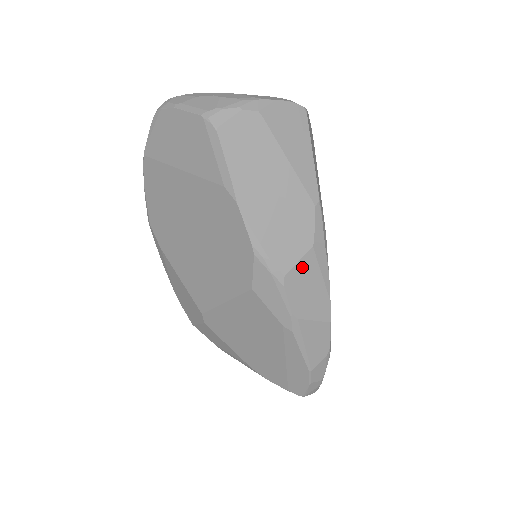
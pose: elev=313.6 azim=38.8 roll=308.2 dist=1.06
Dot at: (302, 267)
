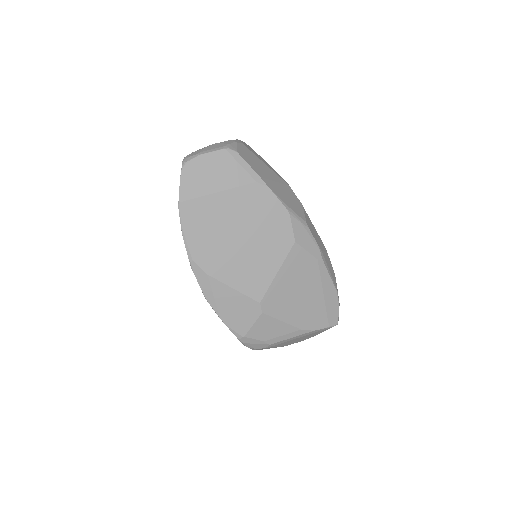
Dot at: (306, 218)
